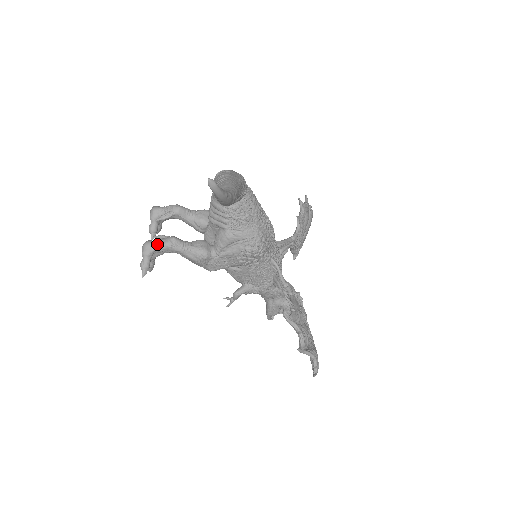
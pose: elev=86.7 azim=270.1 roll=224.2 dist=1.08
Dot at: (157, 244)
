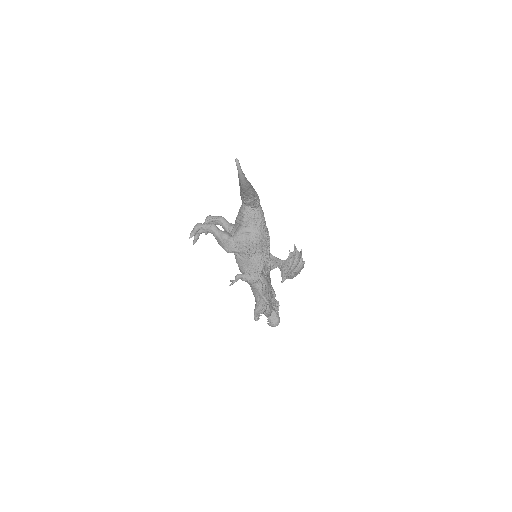
Dot at: (204, 224)
